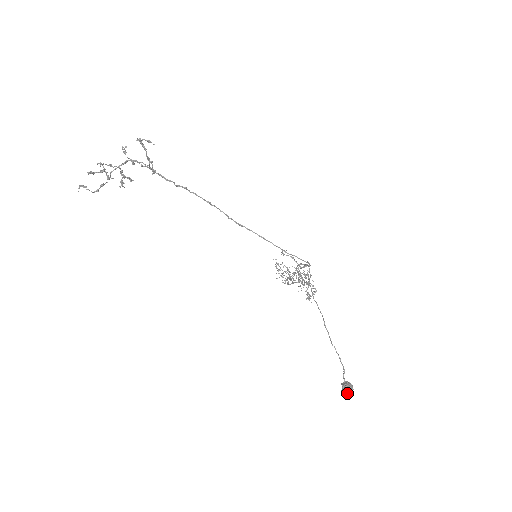
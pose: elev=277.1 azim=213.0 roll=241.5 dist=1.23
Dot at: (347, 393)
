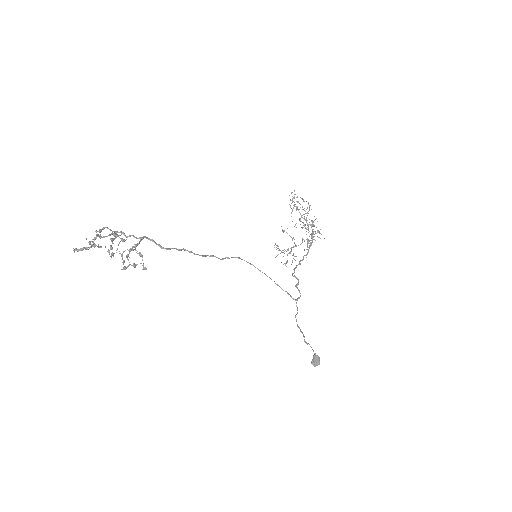
Dot at: (314, 366)
